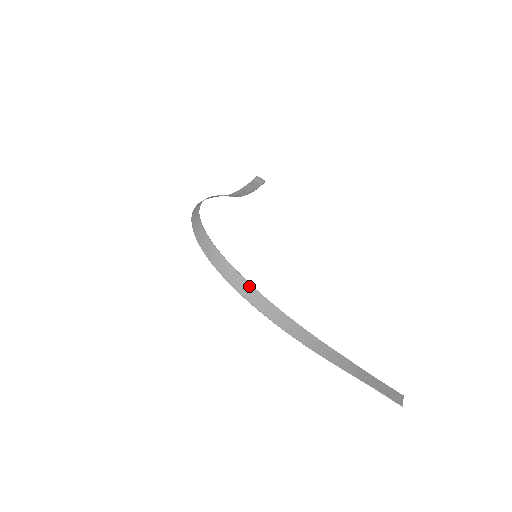
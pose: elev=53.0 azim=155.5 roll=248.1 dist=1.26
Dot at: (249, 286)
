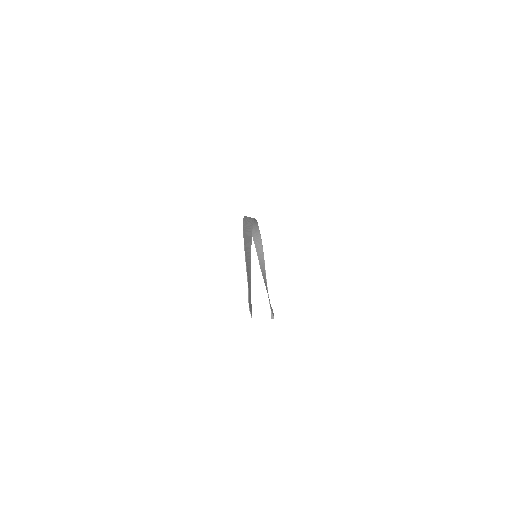
Dot at: (251, 225)
